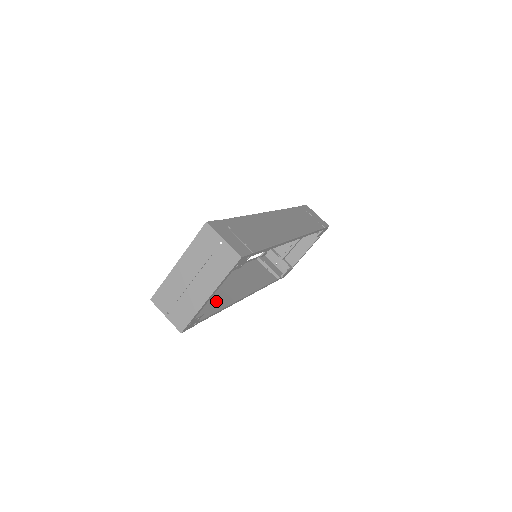
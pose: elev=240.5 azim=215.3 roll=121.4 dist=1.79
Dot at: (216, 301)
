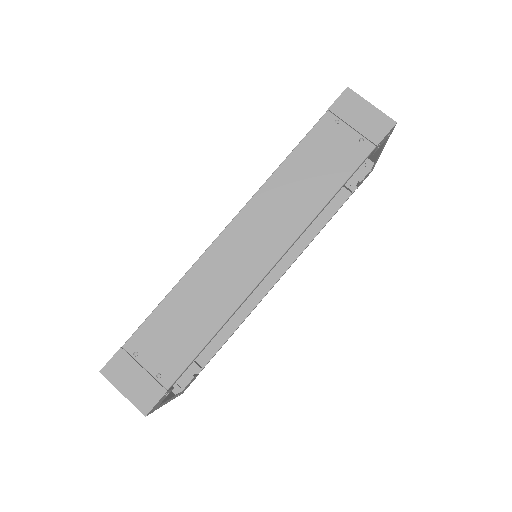
Dot at: occluded
